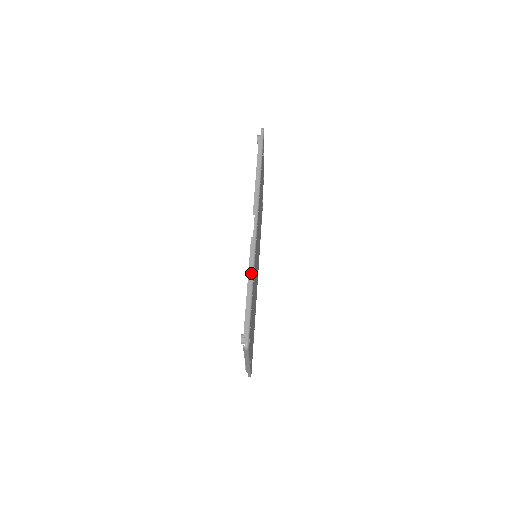
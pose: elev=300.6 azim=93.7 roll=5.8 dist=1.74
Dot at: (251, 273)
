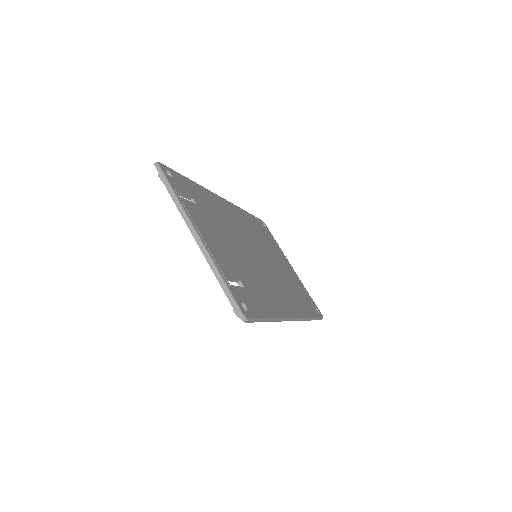
Dot at: (308, 320)
